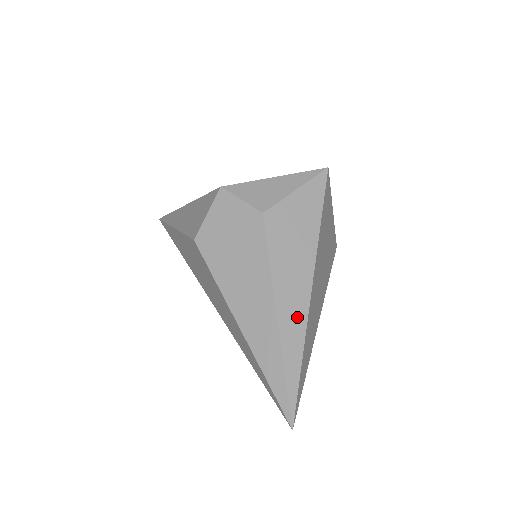
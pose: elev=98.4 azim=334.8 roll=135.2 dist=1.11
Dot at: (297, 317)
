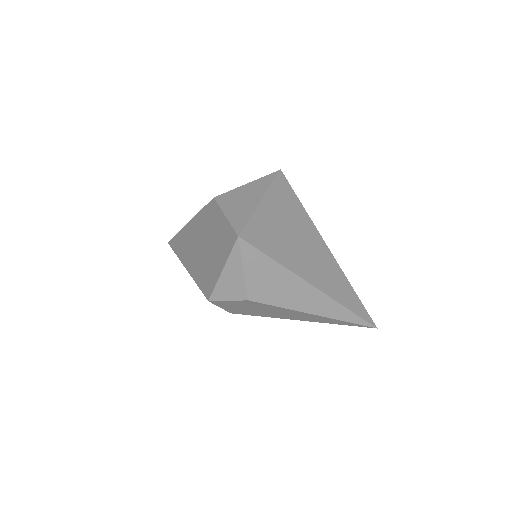
Dot at: (325, 304)
